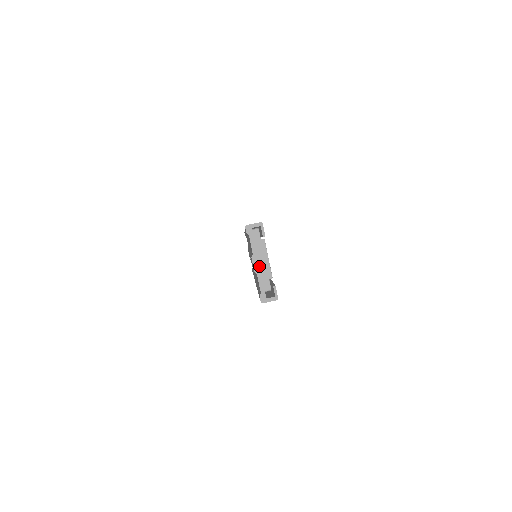
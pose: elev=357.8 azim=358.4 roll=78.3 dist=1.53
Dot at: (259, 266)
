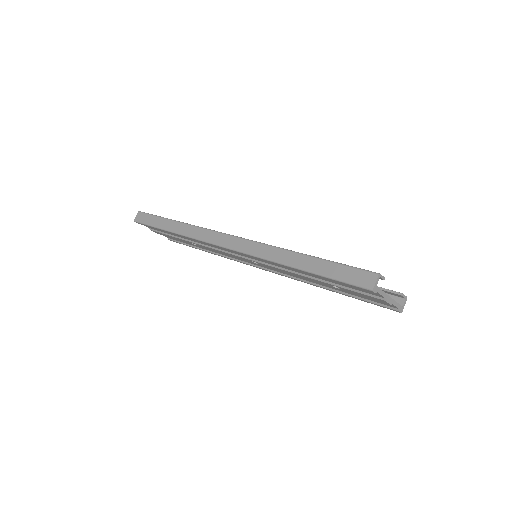
Dot at: (391, 298)
